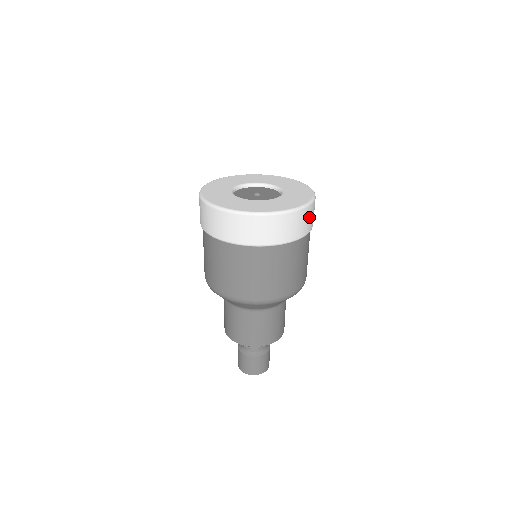
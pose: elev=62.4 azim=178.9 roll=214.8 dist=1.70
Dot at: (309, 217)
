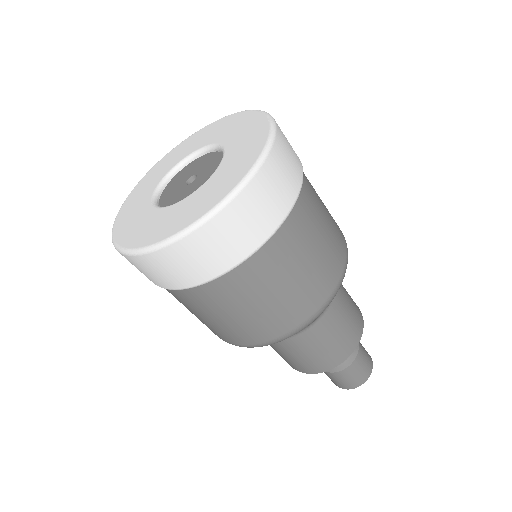
Dot at: occluded
